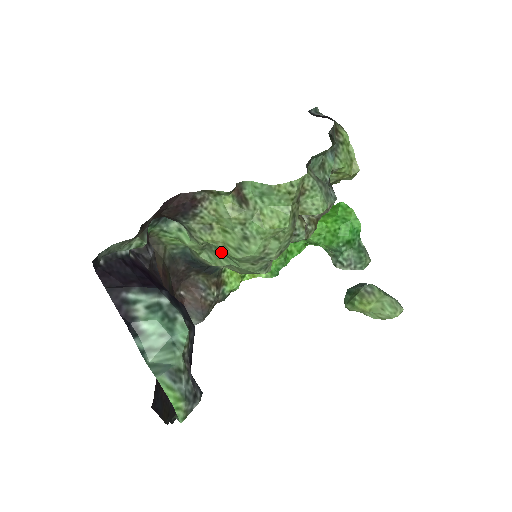
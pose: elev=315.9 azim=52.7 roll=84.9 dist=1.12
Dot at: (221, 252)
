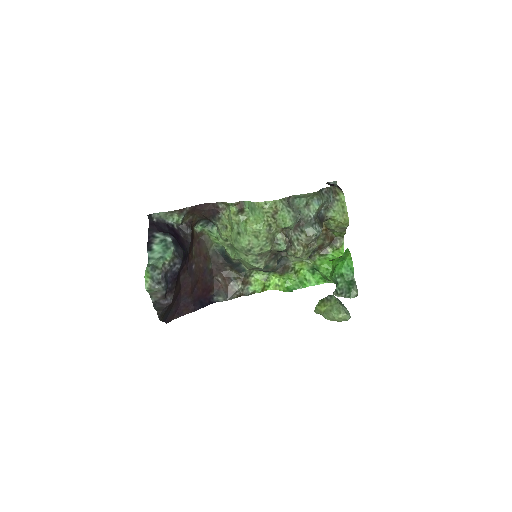
Dot at: occluded
